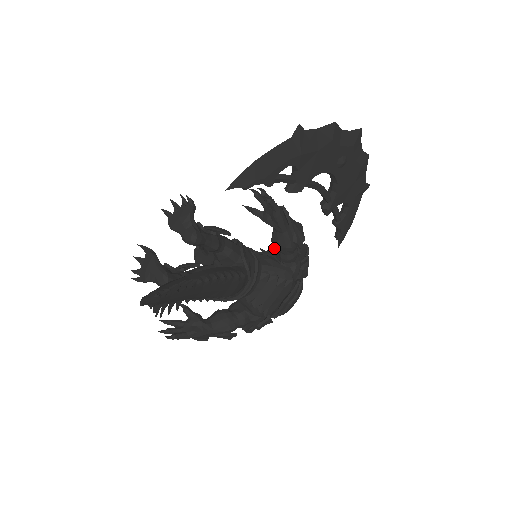
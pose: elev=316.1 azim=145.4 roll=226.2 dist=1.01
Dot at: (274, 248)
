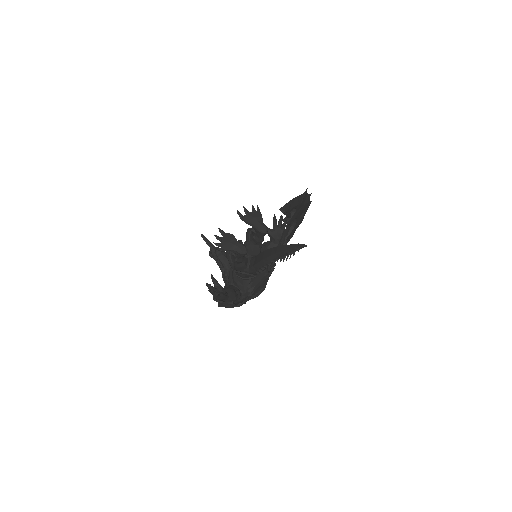
Dot at: occluded
